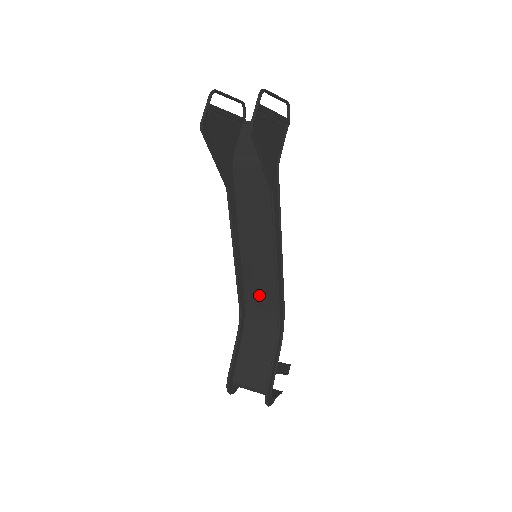
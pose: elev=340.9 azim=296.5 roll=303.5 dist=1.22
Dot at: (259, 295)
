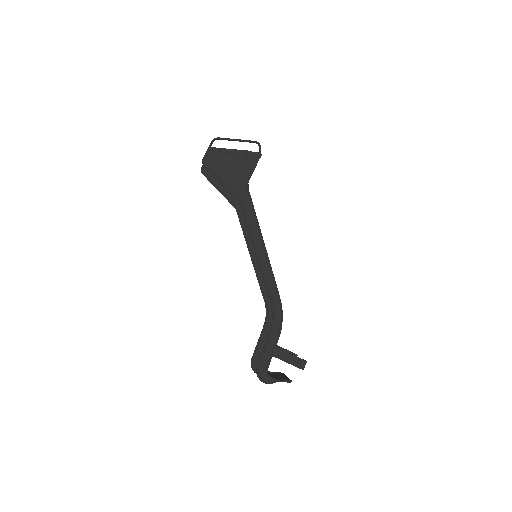
Dot at: occluded
